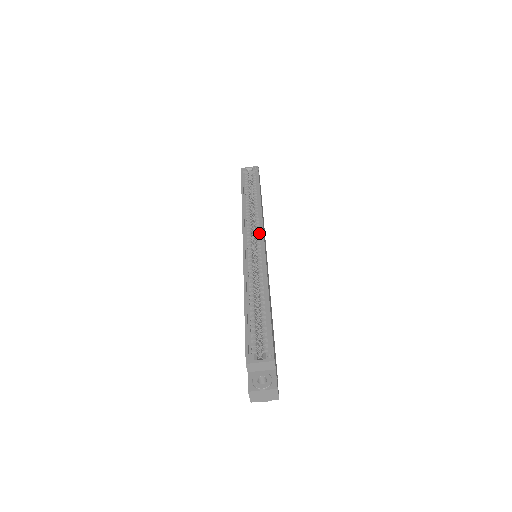
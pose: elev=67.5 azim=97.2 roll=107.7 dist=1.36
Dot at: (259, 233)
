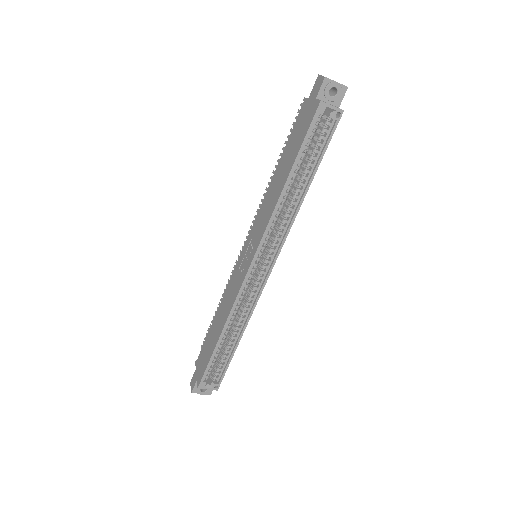
Dot at: (272, 256)
